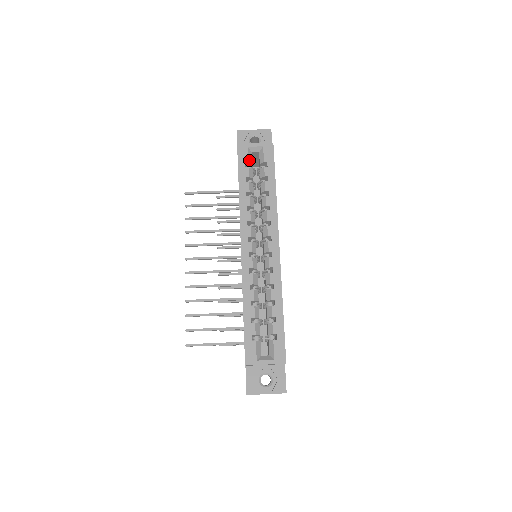
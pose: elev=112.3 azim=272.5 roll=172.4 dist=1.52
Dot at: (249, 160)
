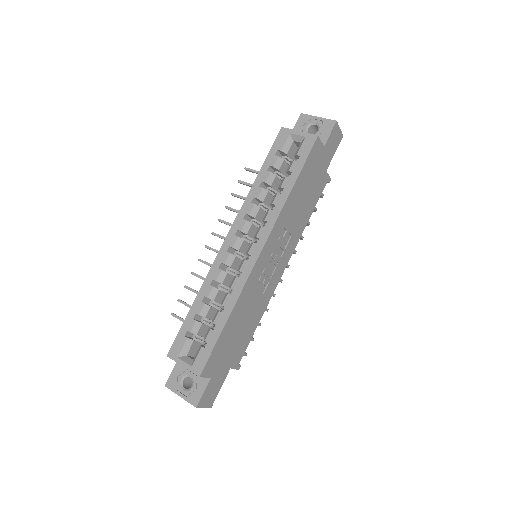
Dot at: (284, 148)
